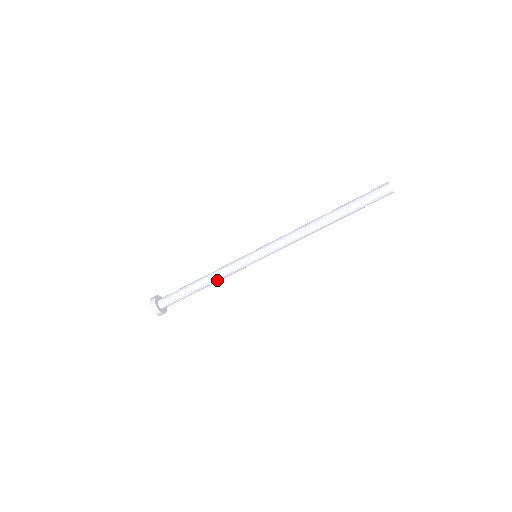
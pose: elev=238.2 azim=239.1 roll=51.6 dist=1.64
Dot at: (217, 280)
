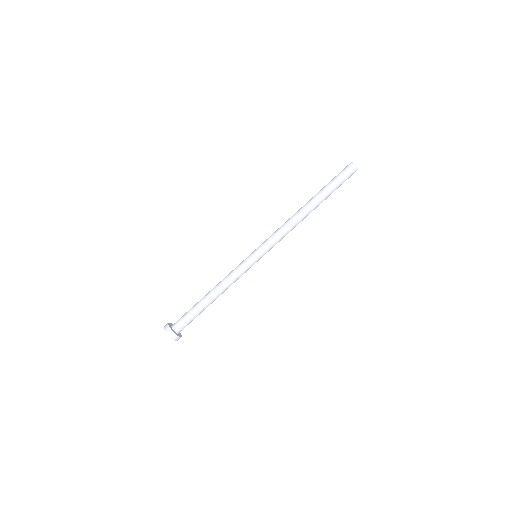
Dot at: (224, 287)
